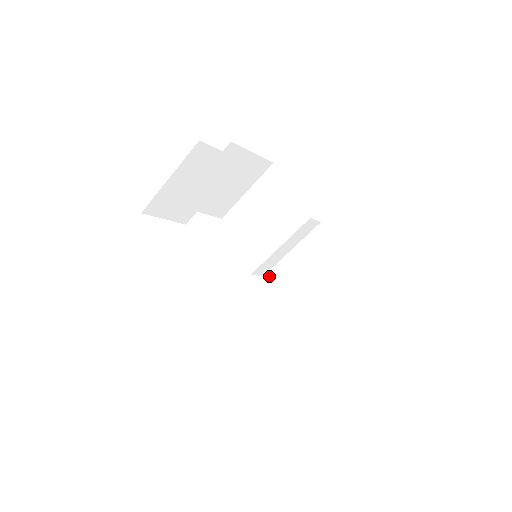
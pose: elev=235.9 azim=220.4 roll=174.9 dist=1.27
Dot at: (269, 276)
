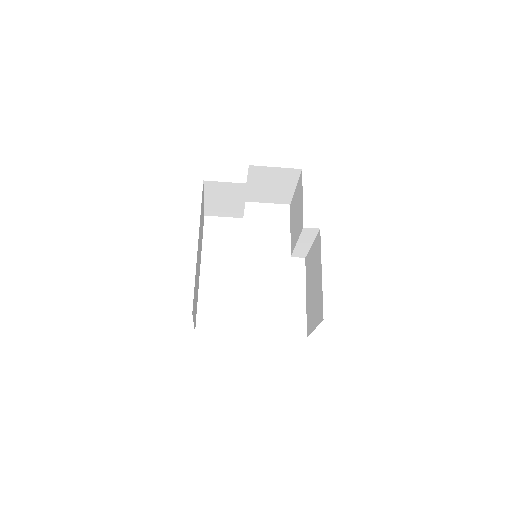
Dot at: (306, 259)
